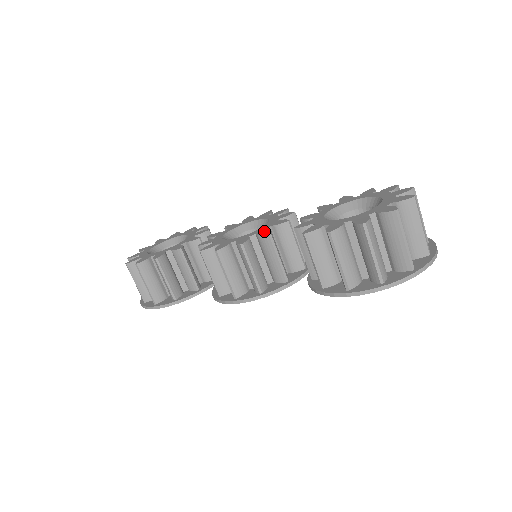
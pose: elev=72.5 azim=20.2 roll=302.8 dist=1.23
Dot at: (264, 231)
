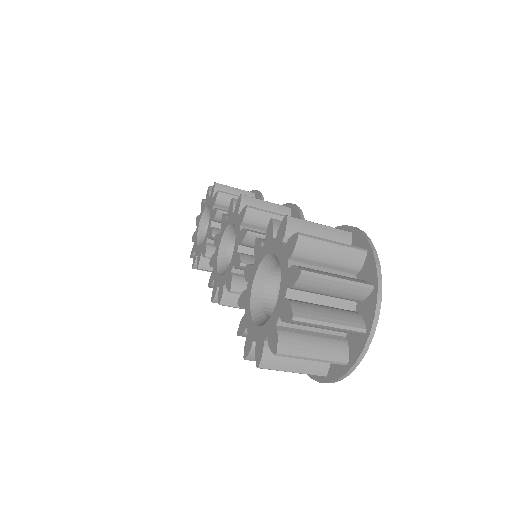
Dot at: (228, 282)
